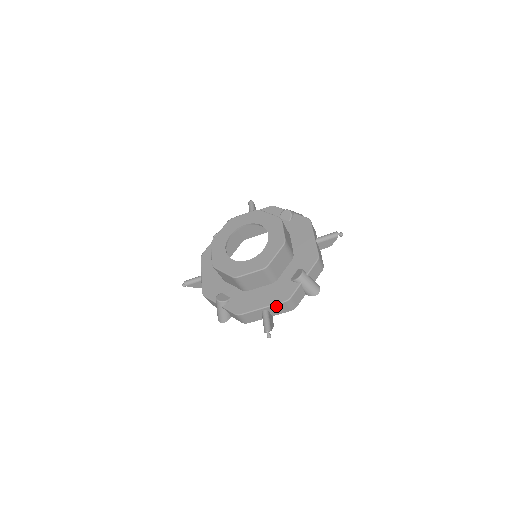
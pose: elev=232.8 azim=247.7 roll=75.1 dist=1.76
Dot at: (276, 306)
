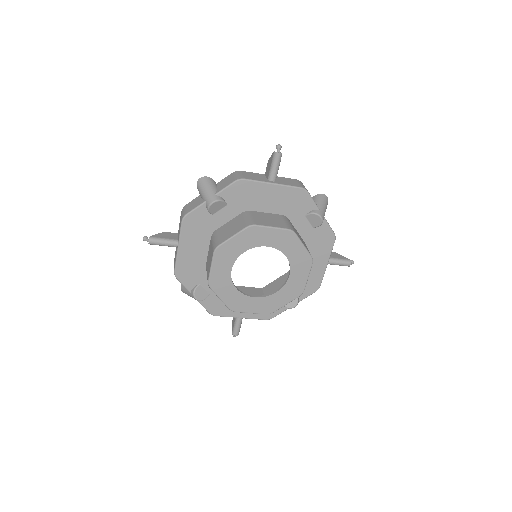
Dot at: (254, 317)
